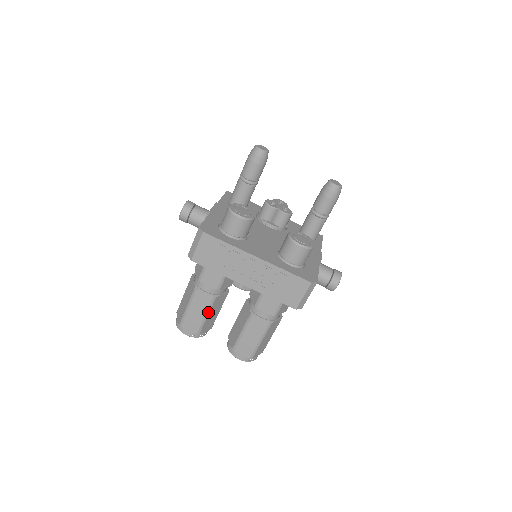
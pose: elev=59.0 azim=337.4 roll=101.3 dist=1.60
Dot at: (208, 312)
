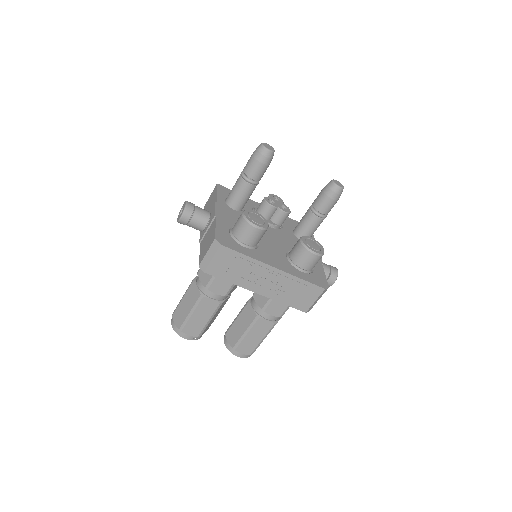
Dot at: (212, 317)
